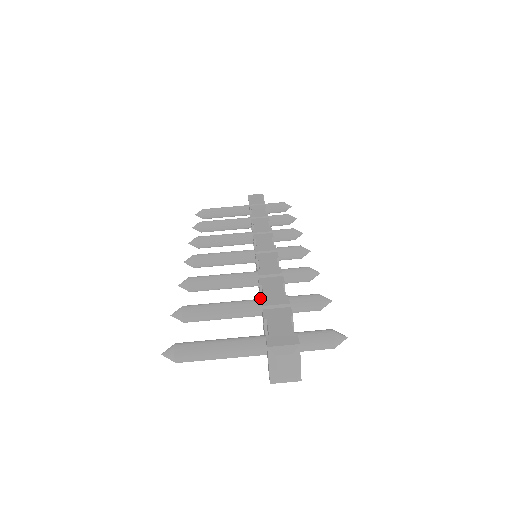
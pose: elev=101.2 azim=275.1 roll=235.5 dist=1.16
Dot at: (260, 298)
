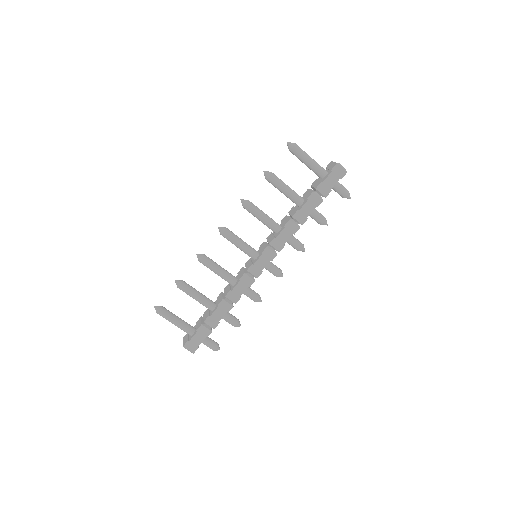
Dot at: (217, 302)
